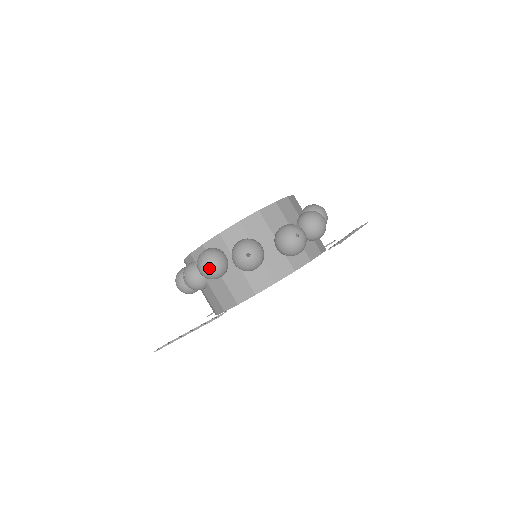
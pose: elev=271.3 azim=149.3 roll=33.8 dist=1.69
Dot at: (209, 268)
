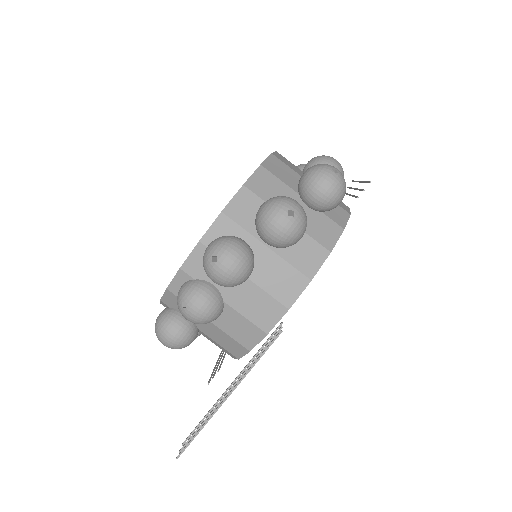
Dot at: (234, 262)
